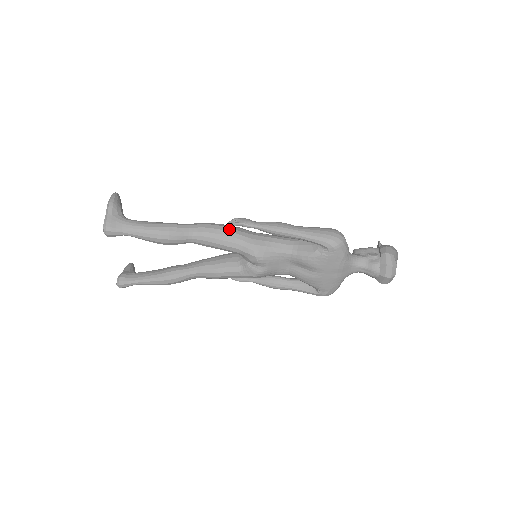
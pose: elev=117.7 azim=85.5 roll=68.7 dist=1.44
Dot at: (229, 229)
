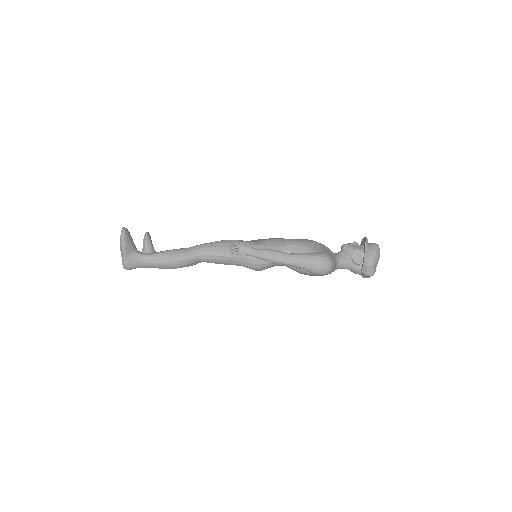
Dot at: (231, 254)
